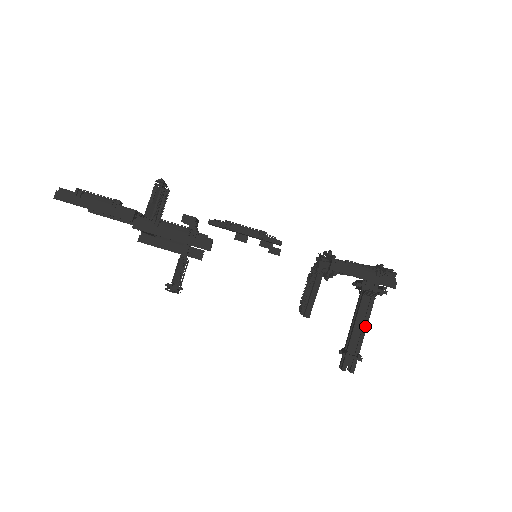
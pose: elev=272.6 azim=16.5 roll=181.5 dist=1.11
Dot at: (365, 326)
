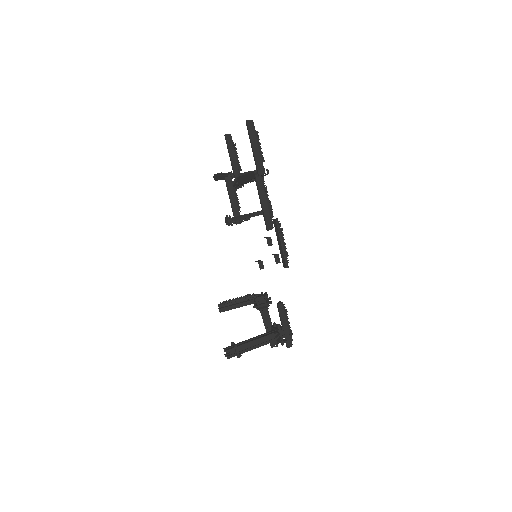
Dot at: (258, 346)
